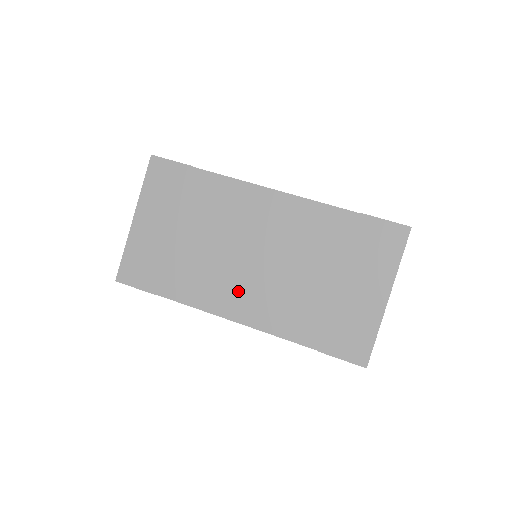
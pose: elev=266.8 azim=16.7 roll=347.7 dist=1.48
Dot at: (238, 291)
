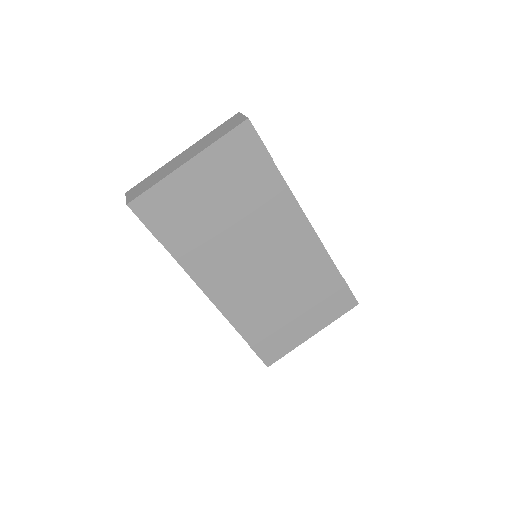
Dot at: (229, 279)
